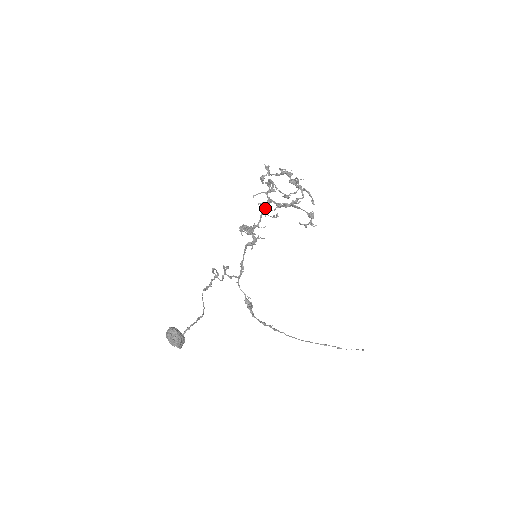
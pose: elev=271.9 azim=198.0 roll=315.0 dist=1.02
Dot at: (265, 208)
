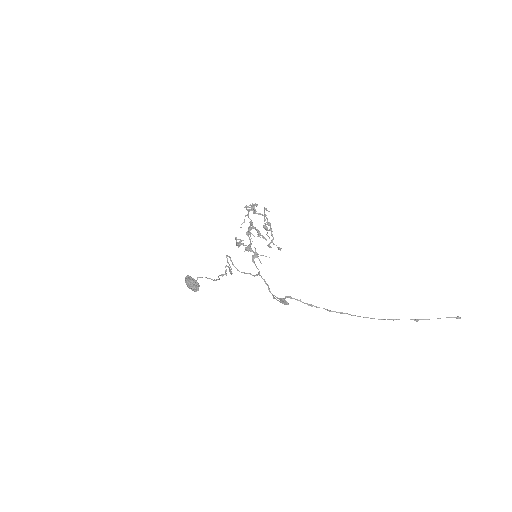
Dot at: (249, 233)
